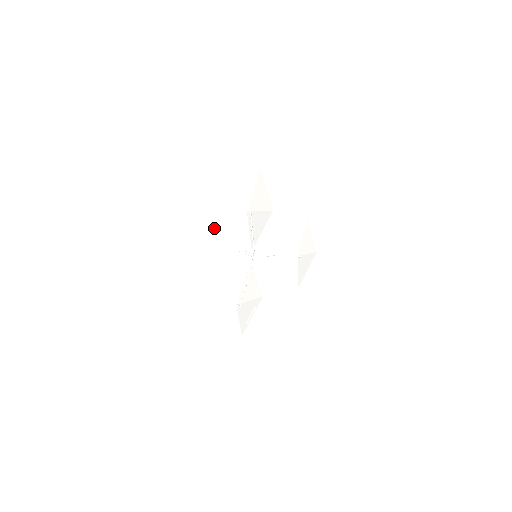
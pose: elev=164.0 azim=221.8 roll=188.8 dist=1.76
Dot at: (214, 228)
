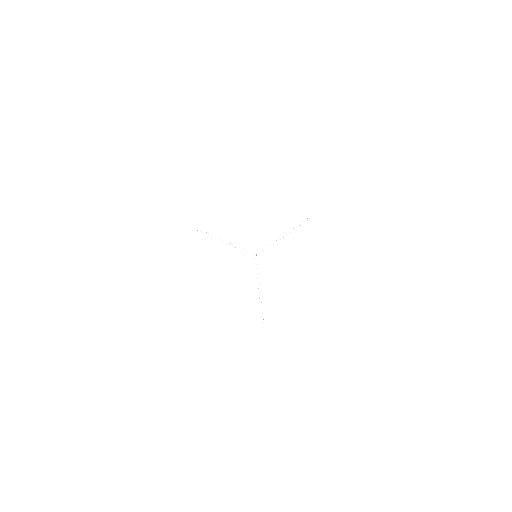
Dot at: (183, 267)
